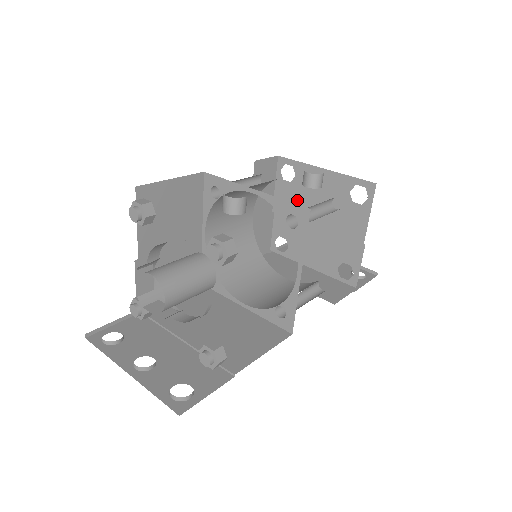
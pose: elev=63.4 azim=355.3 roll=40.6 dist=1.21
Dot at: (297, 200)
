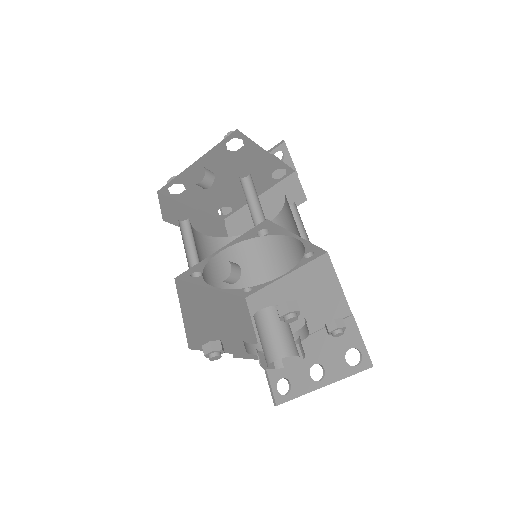
Dot at: (203, 190)
